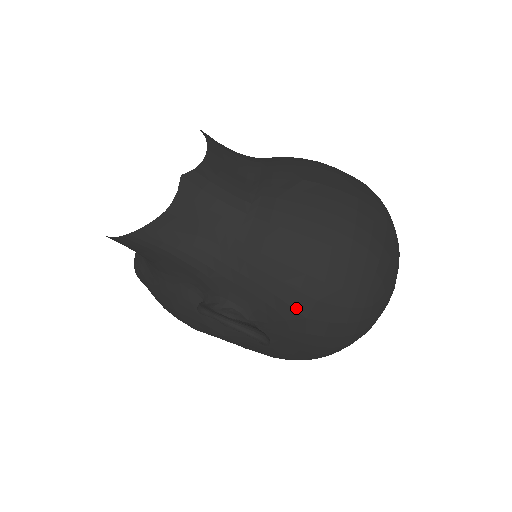
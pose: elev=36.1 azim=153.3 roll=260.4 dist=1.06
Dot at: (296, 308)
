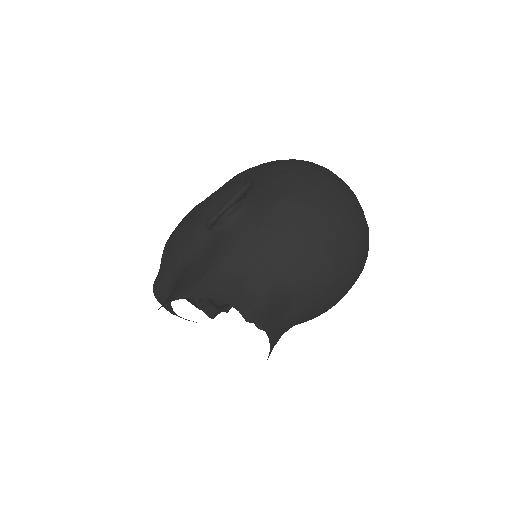
Dot at: occluded
